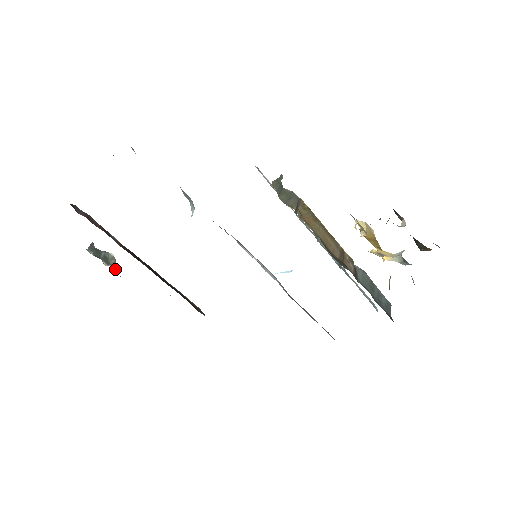
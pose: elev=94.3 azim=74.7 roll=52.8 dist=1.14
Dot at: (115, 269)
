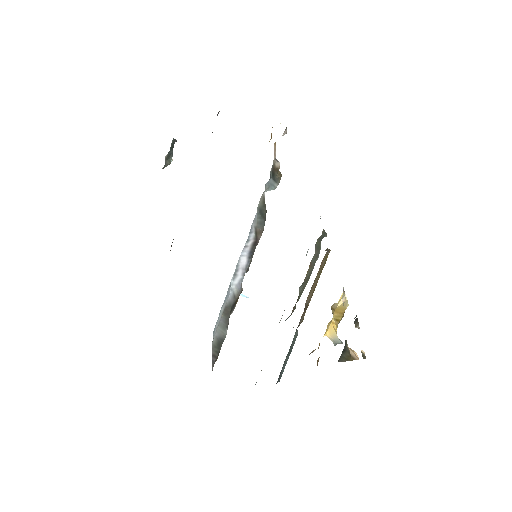
Dot at: (164, 166)
